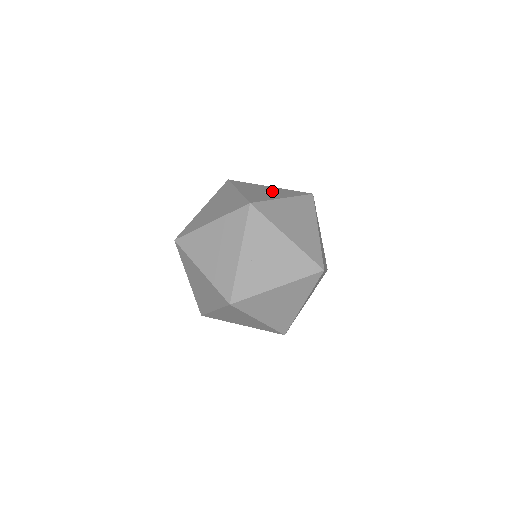
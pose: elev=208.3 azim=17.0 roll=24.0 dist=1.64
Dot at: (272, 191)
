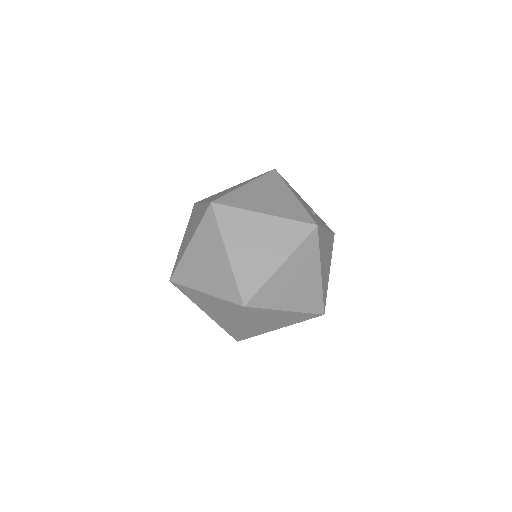
Dot at: occluded
